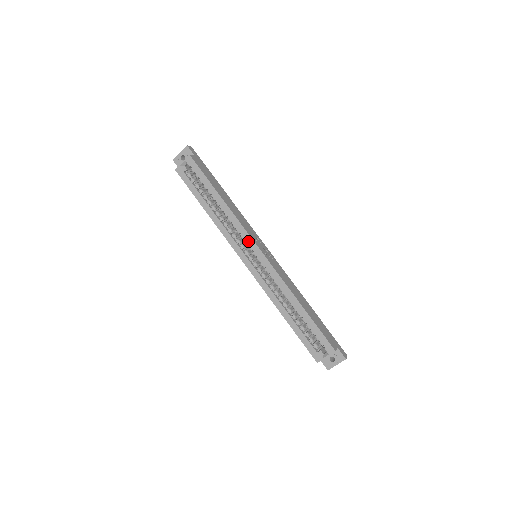
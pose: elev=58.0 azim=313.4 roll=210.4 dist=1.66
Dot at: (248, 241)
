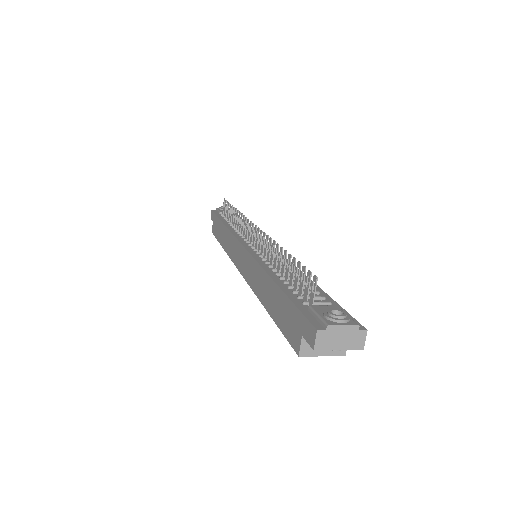
Dot at: occluded
